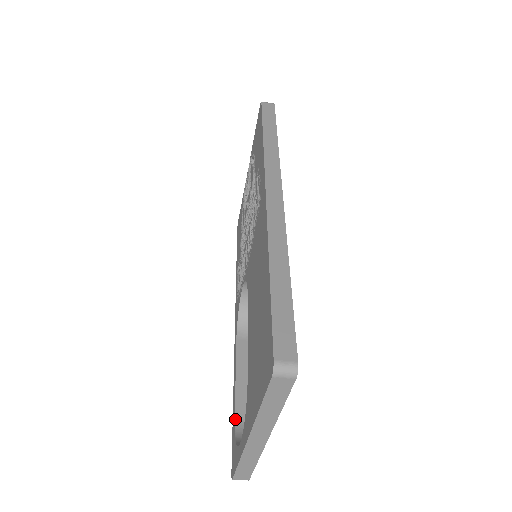
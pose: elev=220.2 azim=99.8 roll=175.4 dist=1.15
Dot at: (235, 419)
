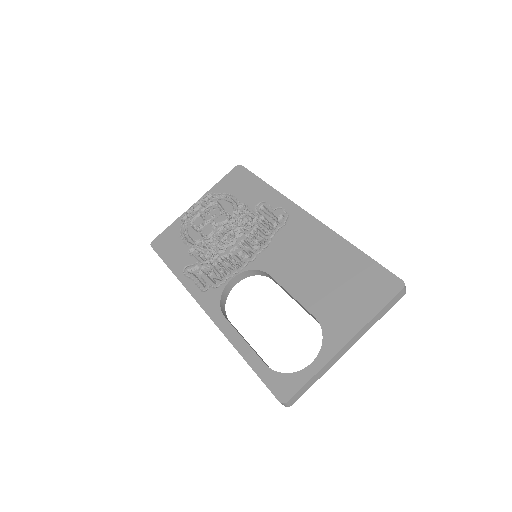
Dot at: occluded
